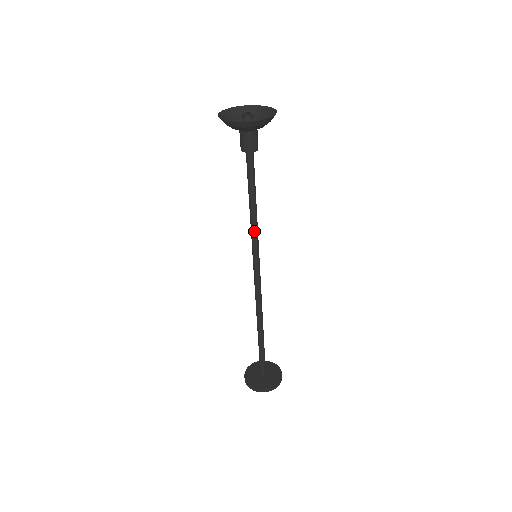
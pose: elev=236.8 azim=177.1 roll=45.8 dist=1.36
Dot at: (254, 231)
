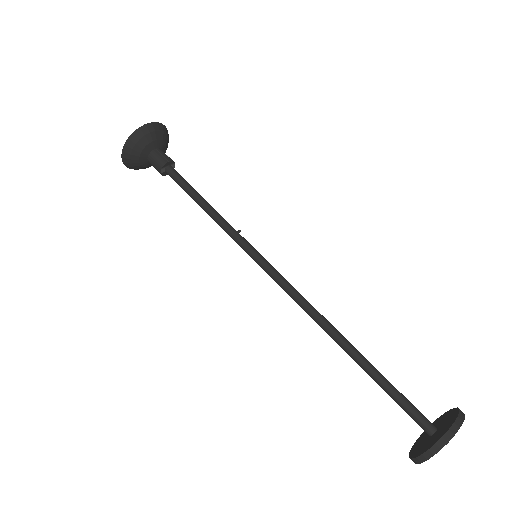
Dot at: (228, 230)
